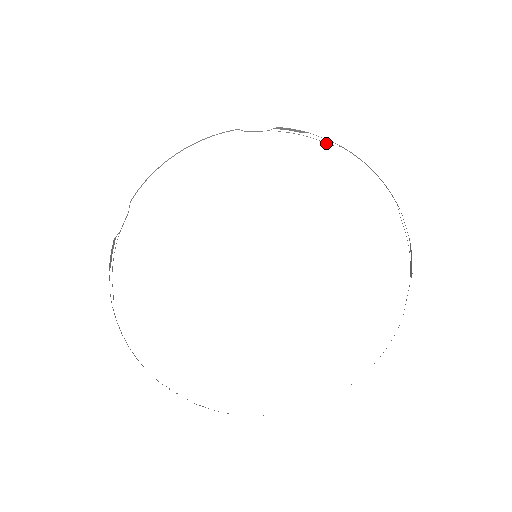
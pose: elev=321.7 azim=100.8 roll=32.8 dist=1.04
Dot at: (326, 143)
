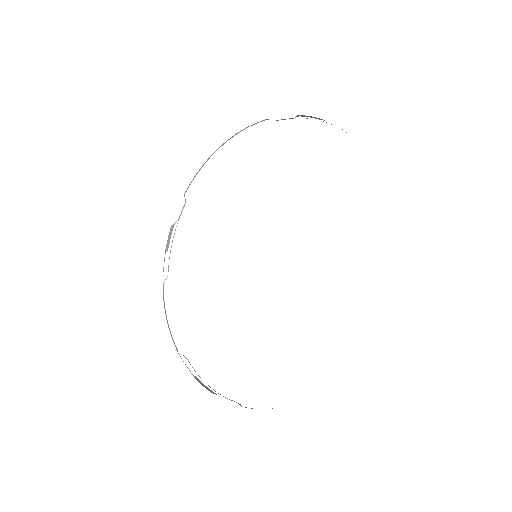
Dot at: occluded
